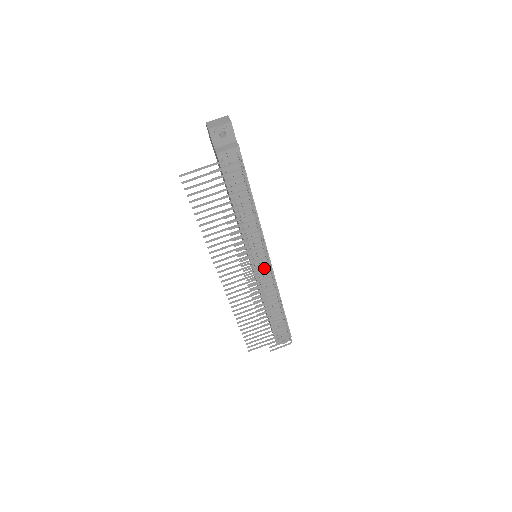
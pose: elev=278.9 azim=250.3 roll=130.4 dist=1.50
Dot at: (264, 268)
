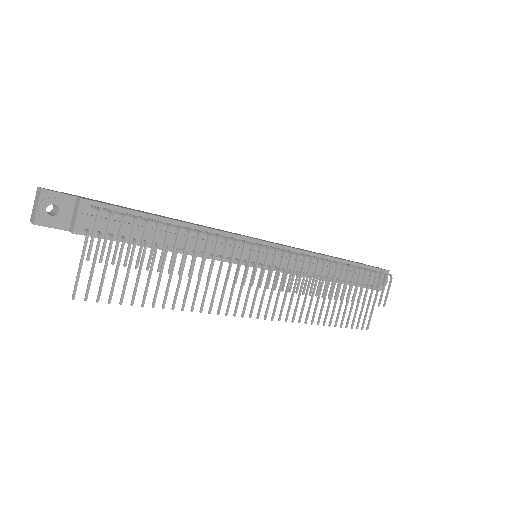
Dot at: (273, 259)
